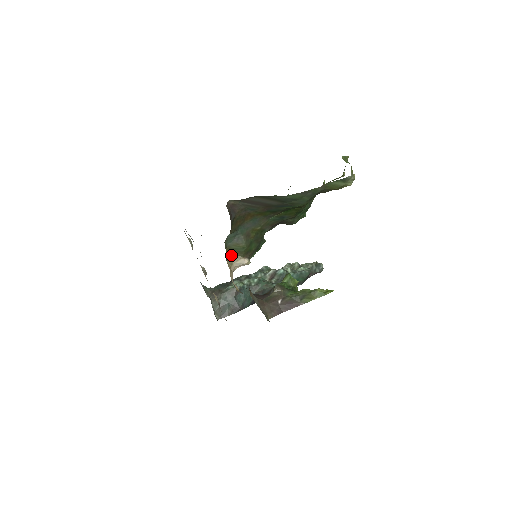
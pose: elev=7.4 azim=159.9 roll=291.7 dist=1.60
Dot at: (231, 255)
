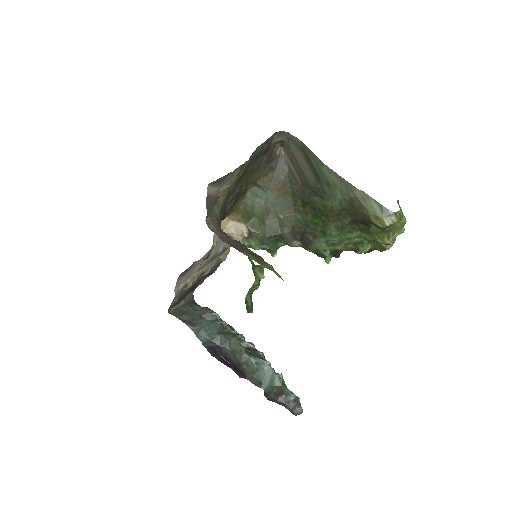
Dot at: (240, 216)
